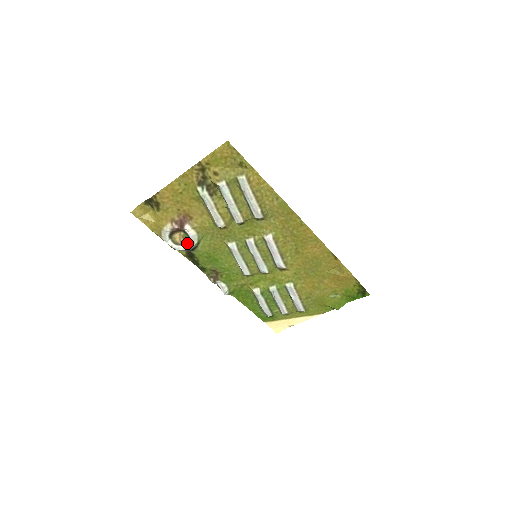
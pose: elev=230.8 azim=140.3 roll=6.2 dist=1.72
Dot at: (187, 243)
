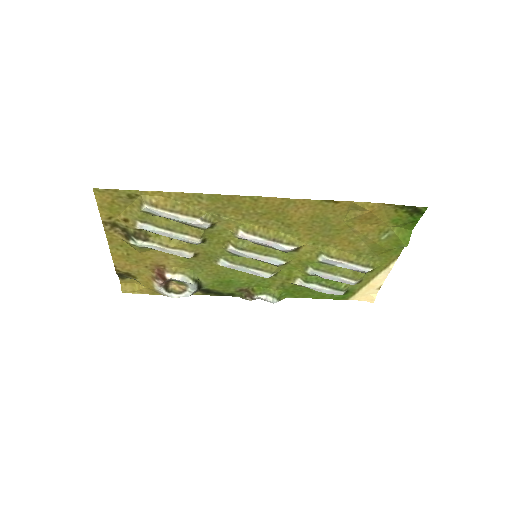
Dot at: (187, 286)
